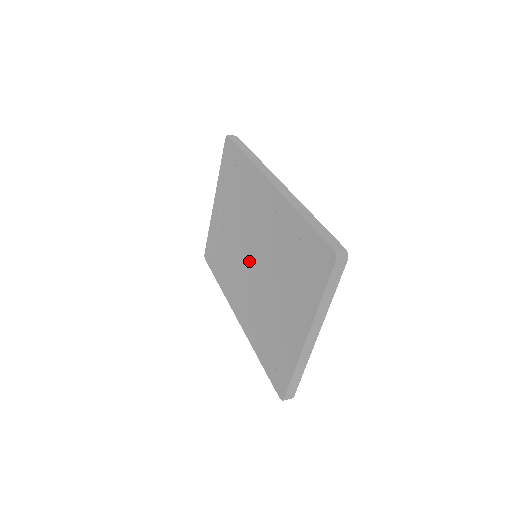
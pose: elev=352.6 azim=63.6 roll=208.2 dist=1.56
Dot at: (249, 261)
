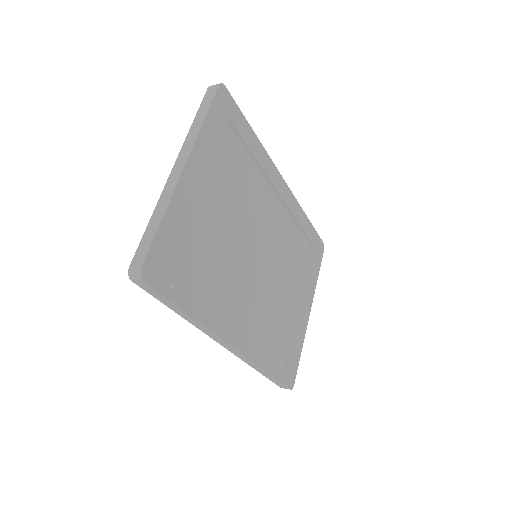
Dot at: occluded
